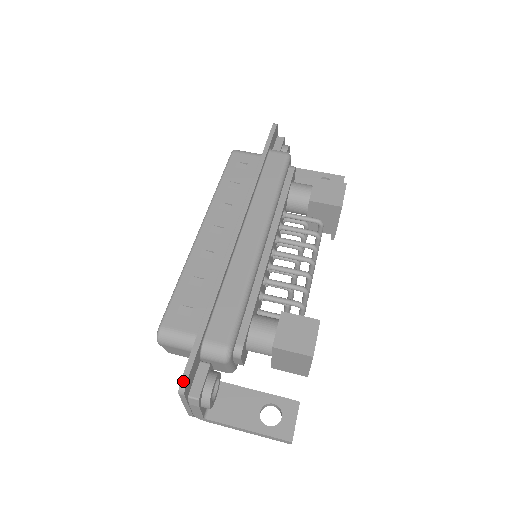
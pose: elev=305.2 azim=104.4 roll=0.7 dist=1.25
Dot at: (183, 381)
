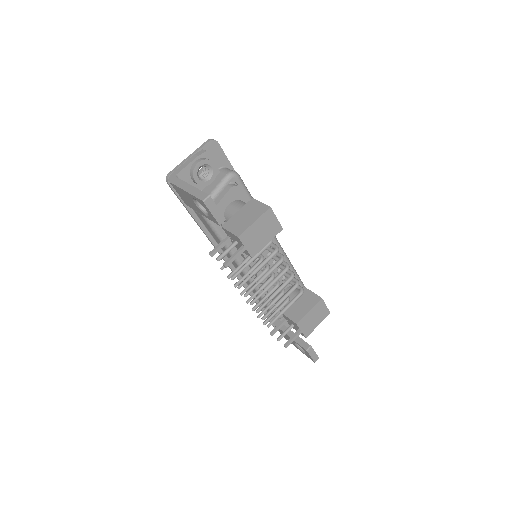
Dot at: (217, 142)
